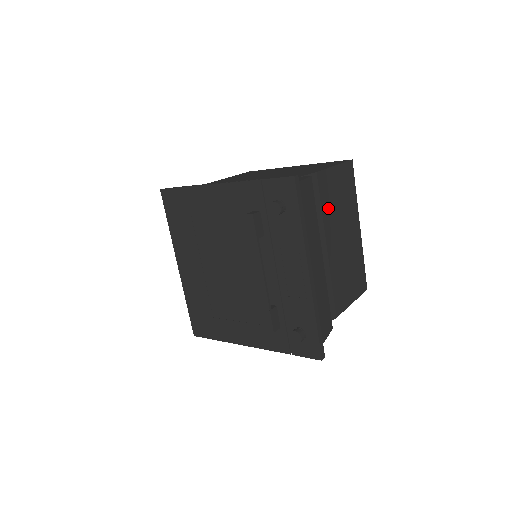
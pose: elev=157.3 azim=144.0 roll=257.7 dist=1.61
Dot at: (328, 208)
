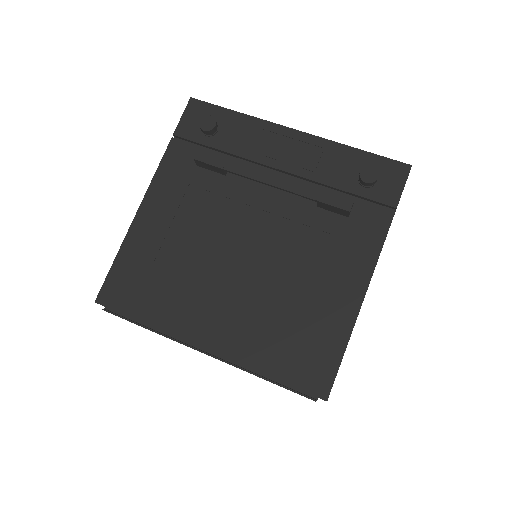
Dot at: occluded
